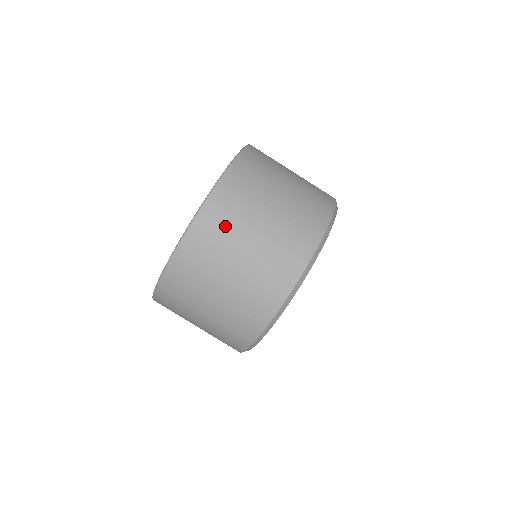
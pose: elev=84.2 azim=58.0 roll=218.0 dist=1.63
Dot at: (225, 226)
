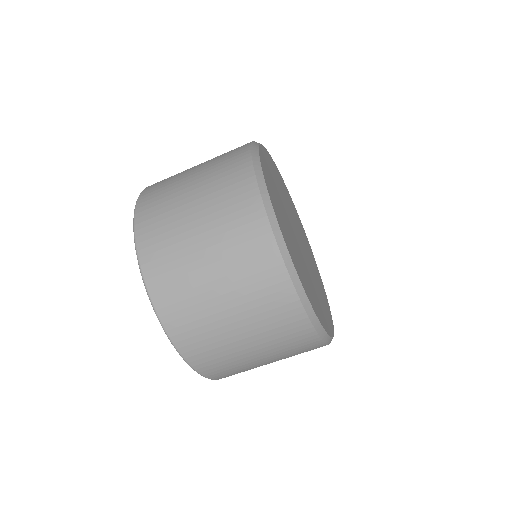
Dot at: (202, 333)
